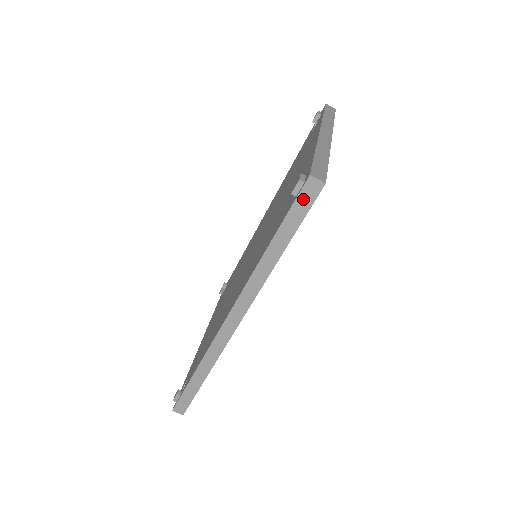
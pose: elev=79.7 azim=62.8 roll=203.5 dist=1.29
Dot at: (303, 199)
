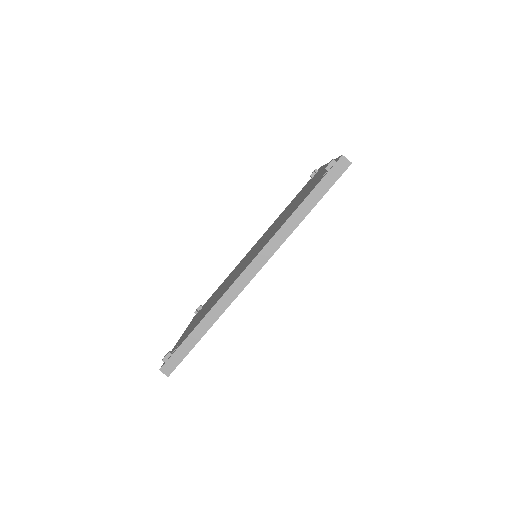
Dot at: (334, 172)
